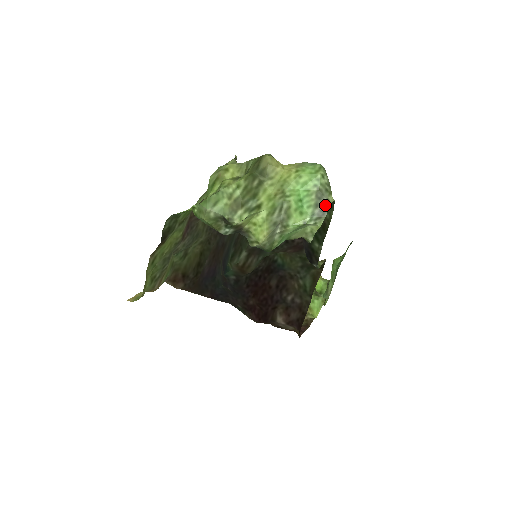
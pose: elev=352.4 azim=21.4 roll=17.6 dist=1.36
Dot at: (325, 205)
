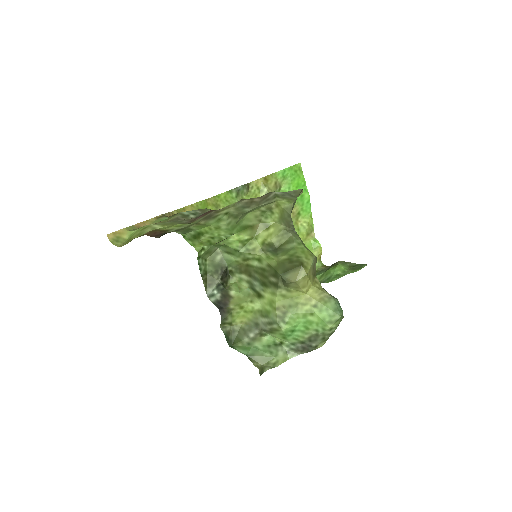
Dot at: (310, 347)
